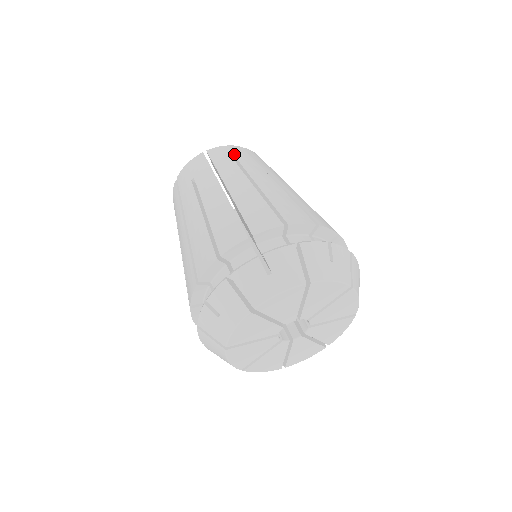
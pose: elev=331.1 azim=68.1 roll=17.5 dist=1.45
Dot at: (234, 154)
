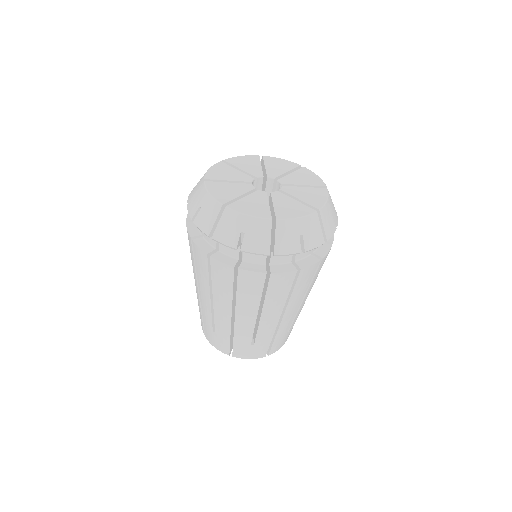
Dot at: occluded
